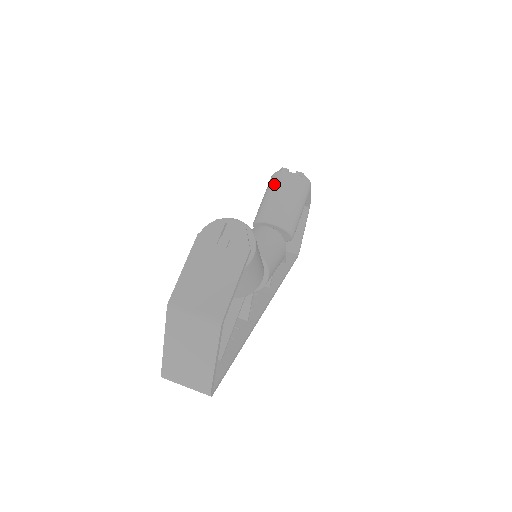
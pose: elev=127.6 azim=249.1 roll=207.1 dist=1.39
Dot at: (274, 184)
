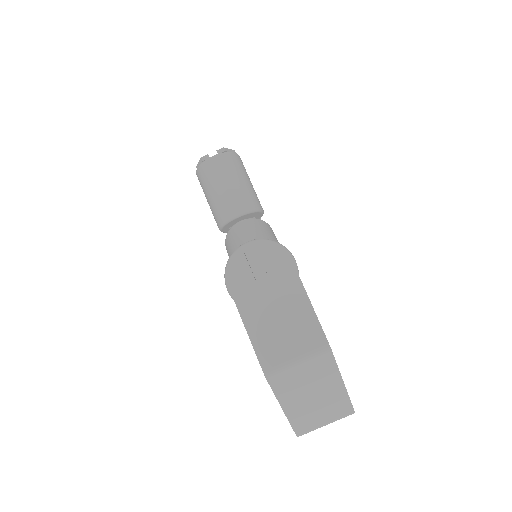
Dot at: (208, 178)
